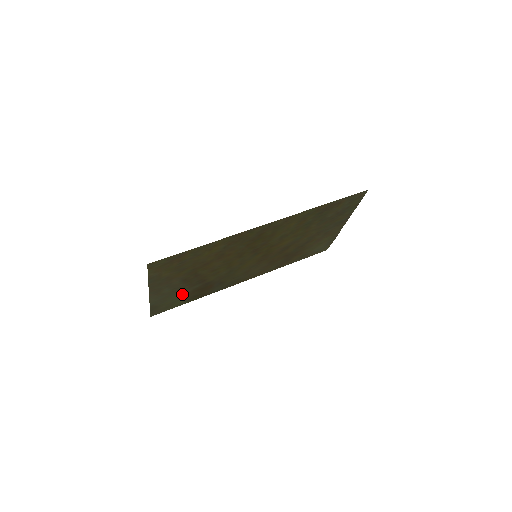
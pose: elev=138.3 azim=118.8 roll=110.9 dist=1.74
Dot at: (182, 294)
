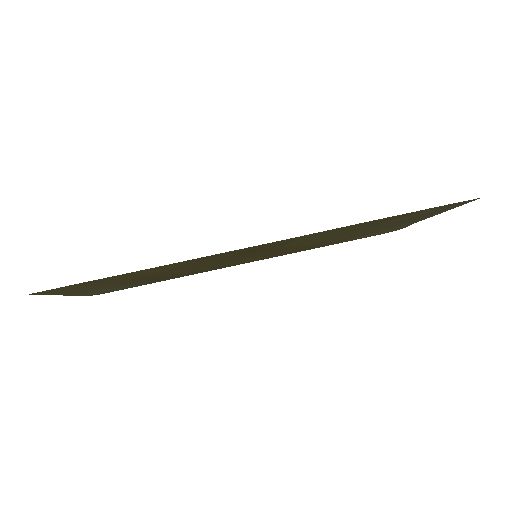
Dot at: occluded
